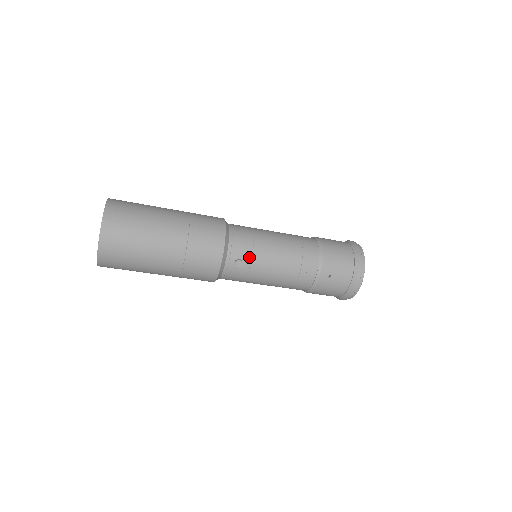
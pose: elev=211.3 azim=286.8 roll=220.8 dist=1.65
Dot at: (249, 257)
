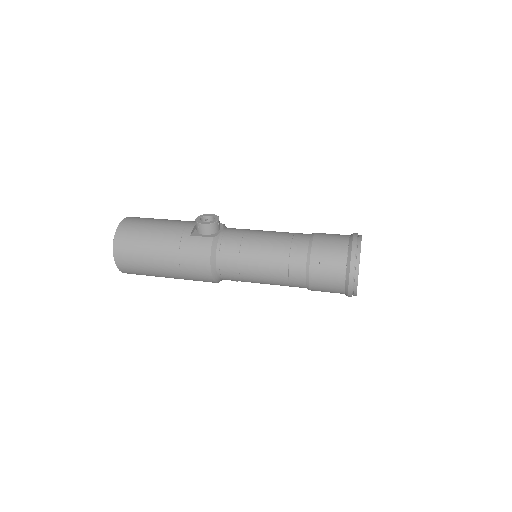
Dot at: occluded
